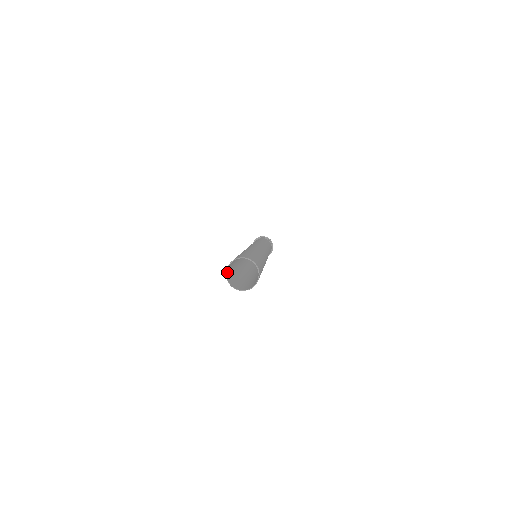
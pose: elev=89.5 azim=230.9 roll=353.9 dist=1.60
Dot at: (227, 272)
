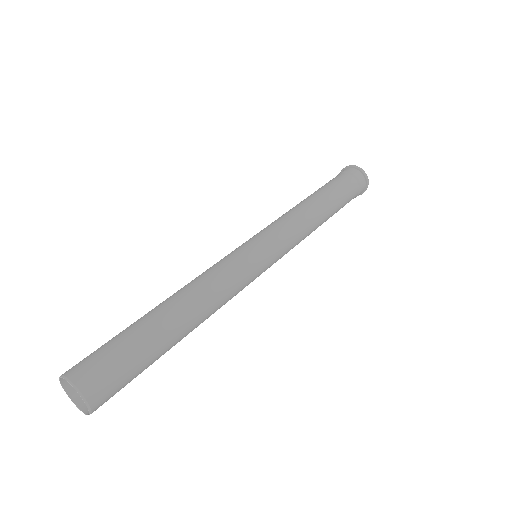
Dot at: (70, 370)
